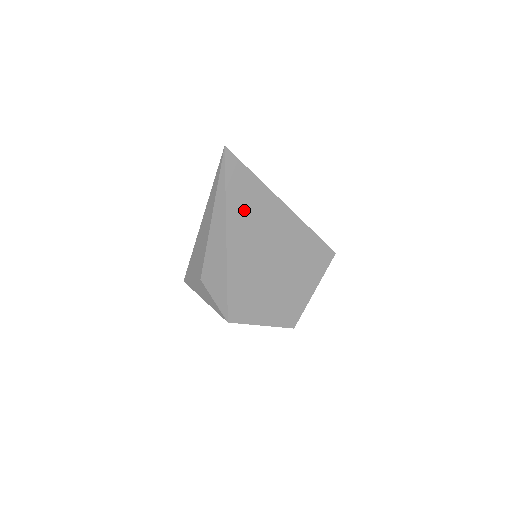
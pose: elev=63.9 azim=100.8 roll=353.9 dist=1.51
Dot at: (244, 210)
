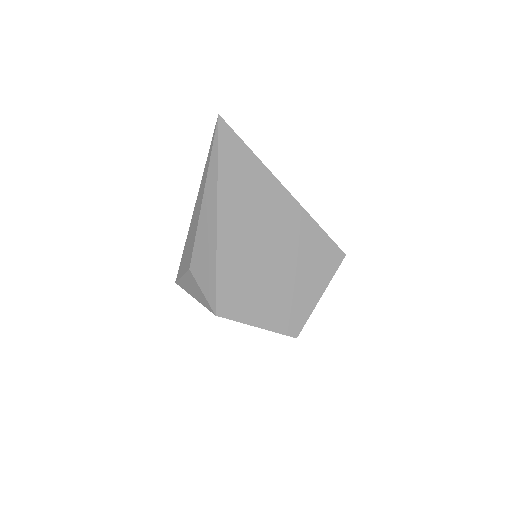
Dot at: (238, 187)
